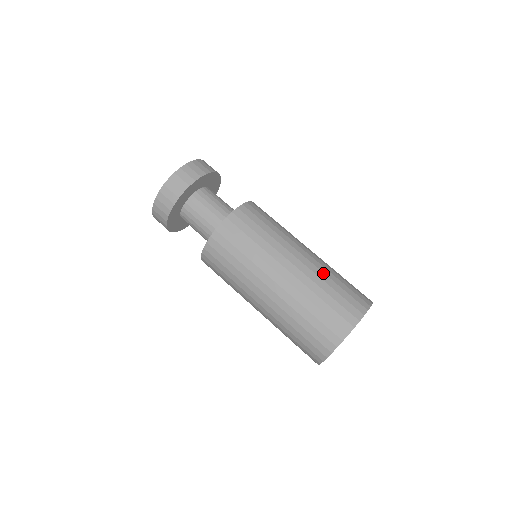
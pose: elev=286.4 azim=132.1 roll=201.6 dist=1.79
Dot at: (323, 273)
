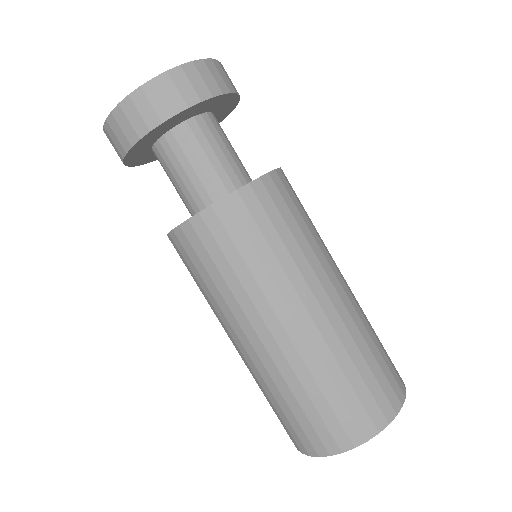
Dot at: (294, 375)
